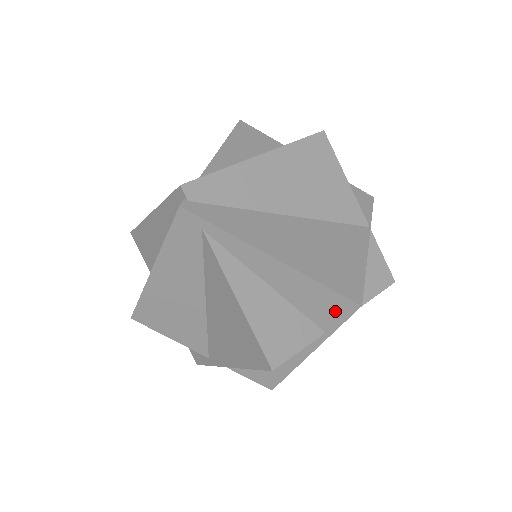
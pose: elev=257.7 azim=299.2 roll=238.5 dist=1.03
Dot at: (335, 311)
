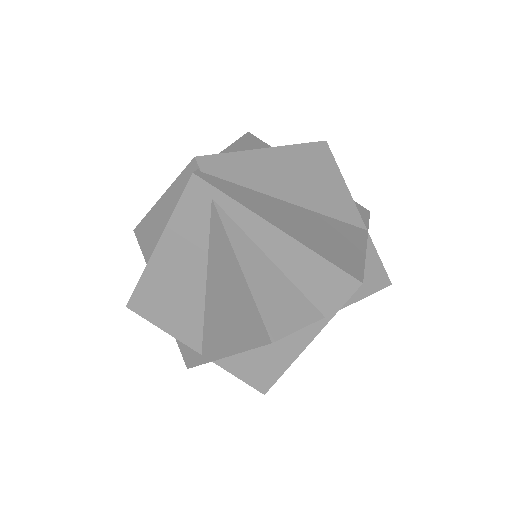
Dot at: (336, 290)
